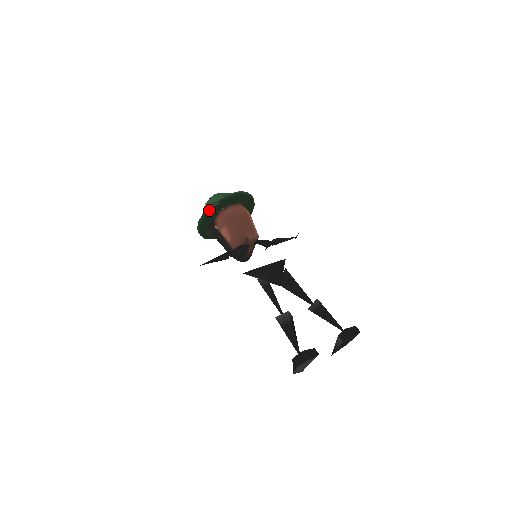
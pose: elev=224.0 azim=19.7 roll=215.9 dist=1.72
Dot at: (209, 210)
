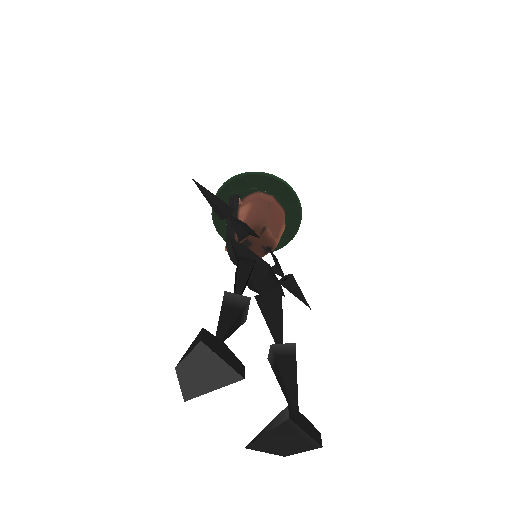
Dot at: (251, 174)
